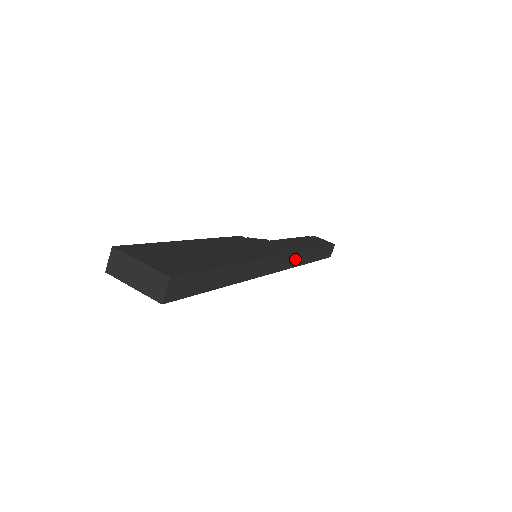
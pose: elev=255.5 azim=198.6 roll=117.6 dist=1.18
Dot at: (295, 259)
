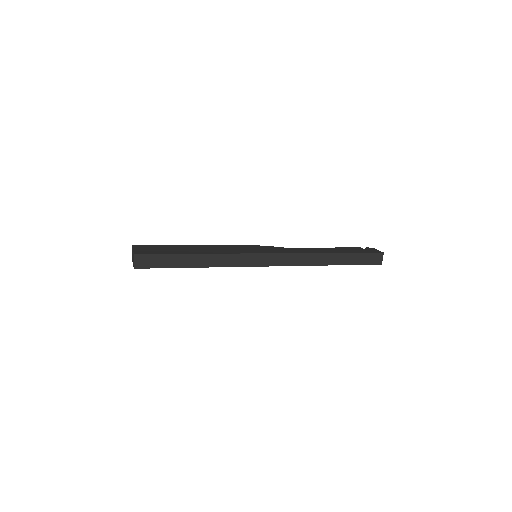
Dot at: (297, 259)
